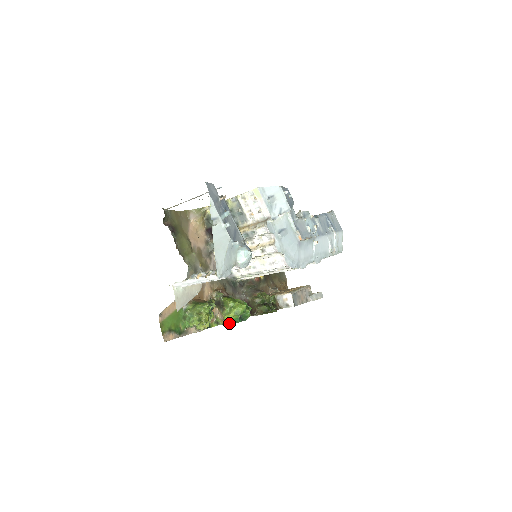
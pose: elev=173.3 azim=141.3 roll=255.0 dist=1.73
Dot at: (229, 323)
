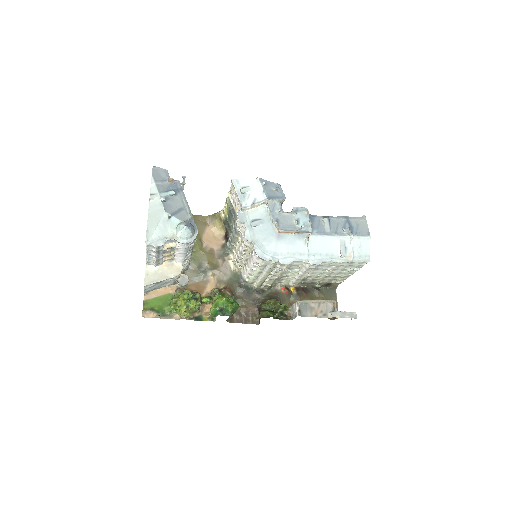
Dot at: (213, 316)
